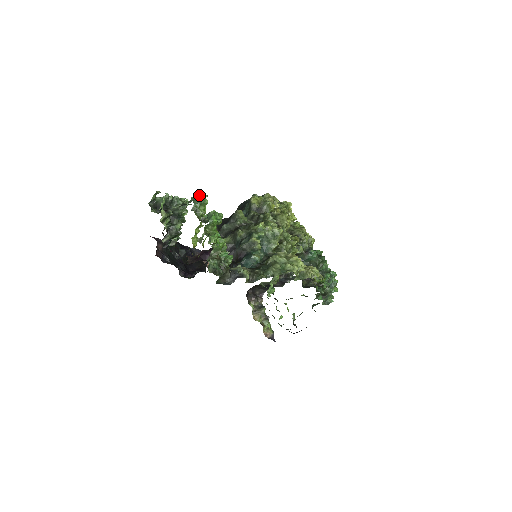
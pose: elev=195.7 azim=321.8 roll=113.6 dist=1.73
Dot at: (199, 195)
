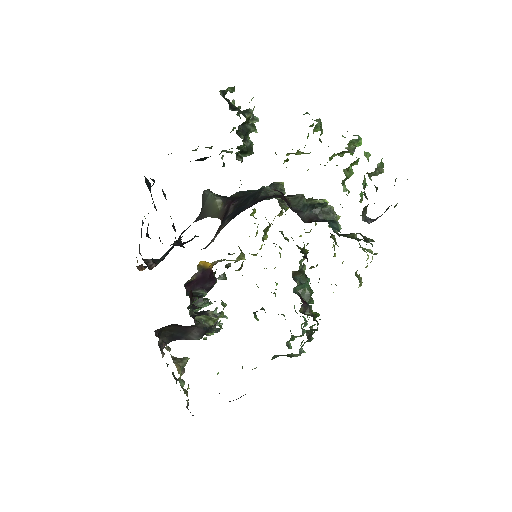
Dot at: occluded
